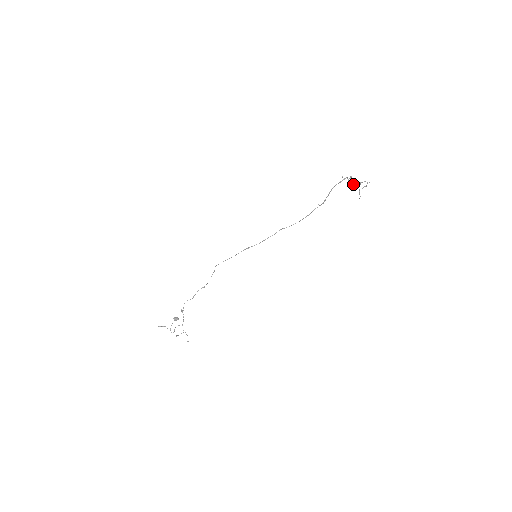
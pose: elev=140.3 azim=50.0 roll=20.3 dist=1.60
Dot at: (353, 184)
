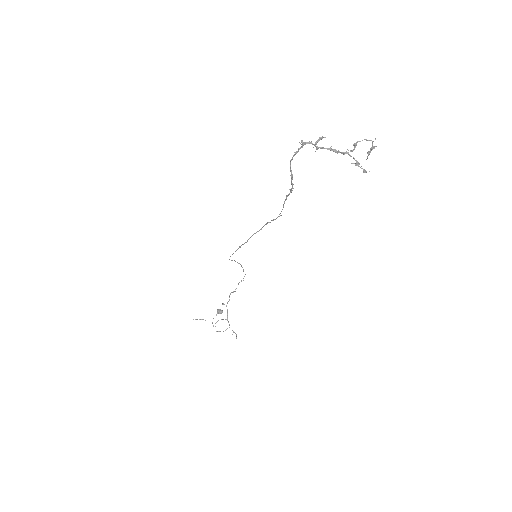
Dot at: (332, 150)
